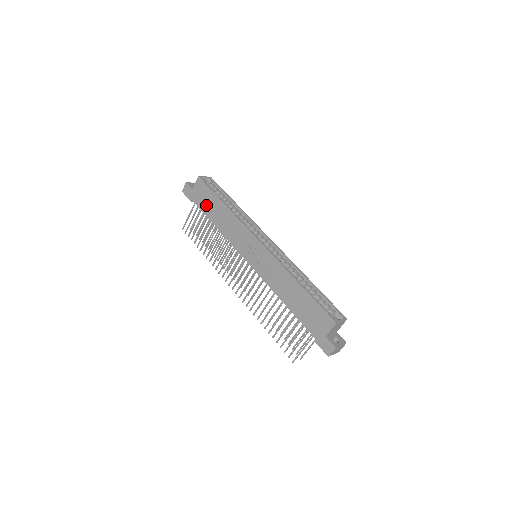
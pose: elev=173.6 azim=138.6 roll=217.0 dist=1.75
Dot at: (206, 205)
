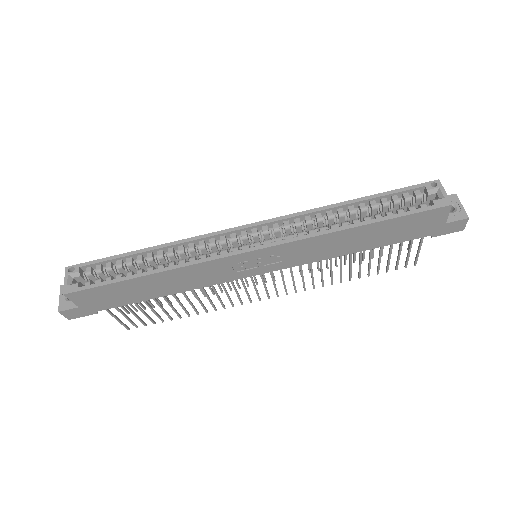
Dot at: (125, 298)
